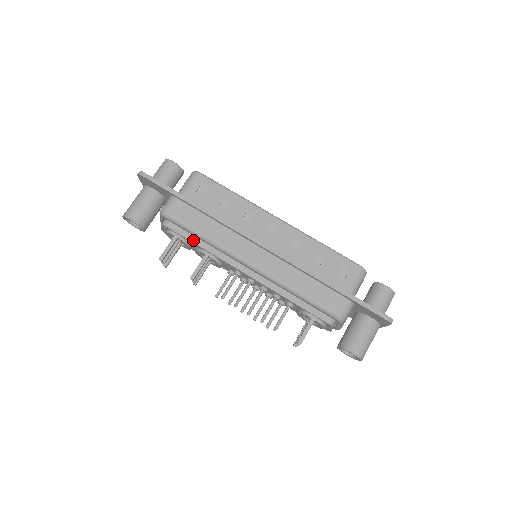
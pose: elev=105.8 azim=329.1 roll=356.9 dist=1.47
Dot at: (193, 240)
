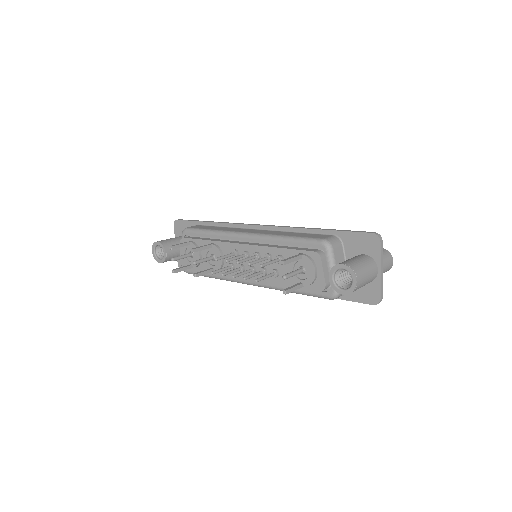
Dot at: (202, 239)
